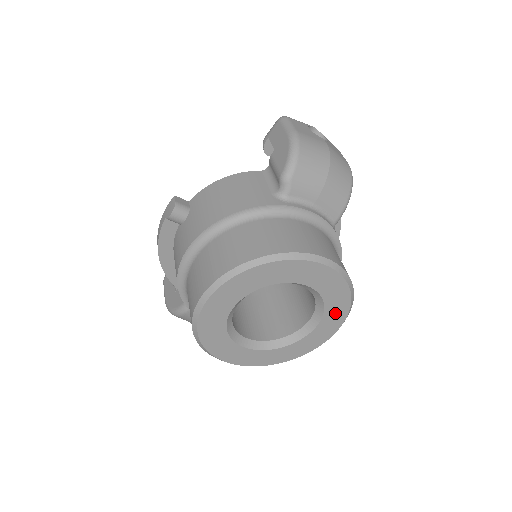
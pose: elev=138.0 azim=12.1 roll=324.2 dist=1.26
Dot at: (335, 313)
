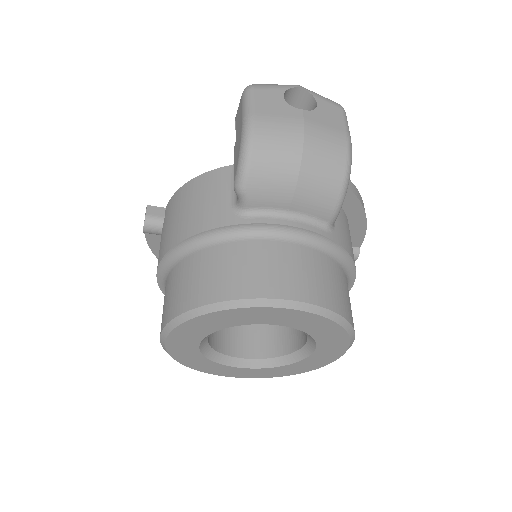
Dot at: (331, 340)
